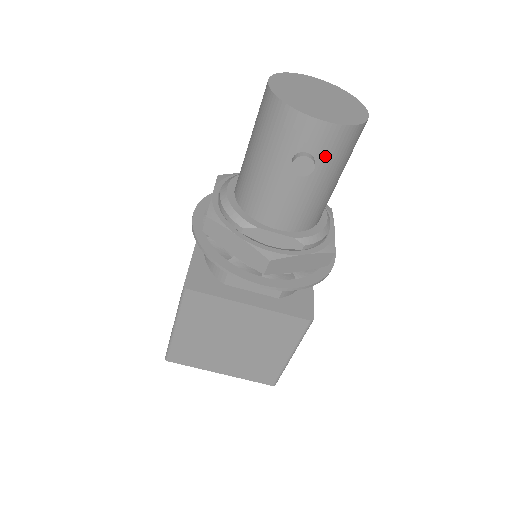
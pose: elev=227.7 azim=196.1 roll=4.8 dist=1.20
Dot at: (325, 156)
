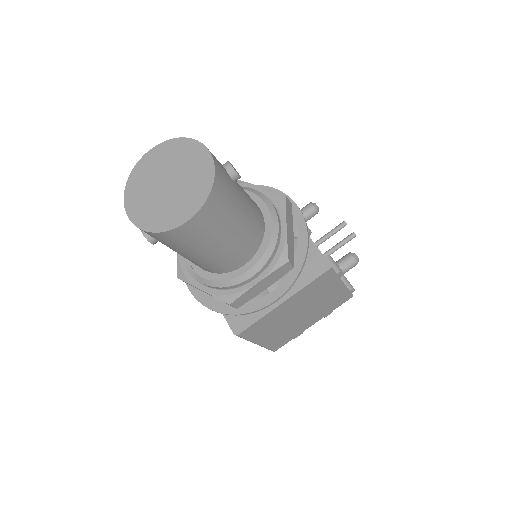
Dot at: occluded
